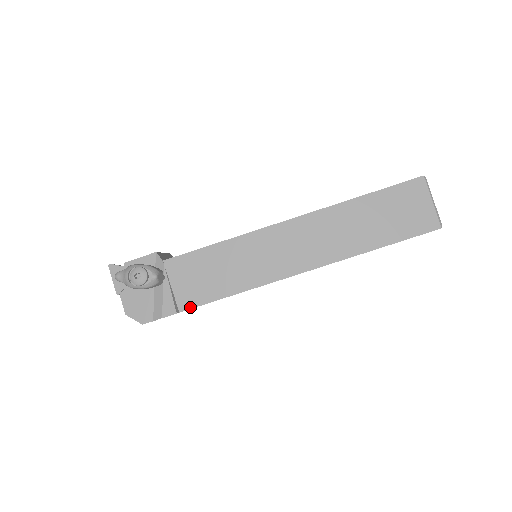
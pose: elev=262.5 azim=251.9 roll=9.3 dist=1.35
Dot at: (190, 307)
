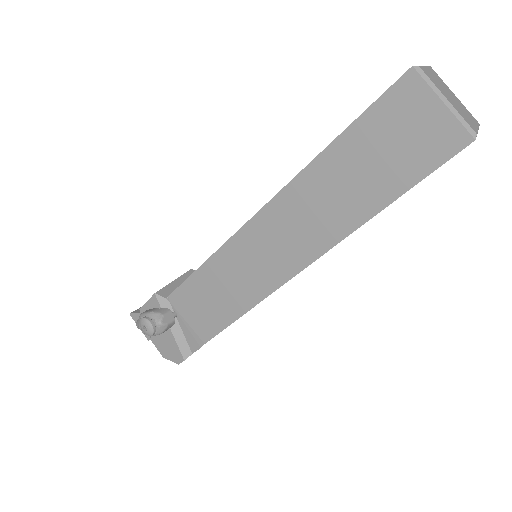
Dot at: (211, 337)
